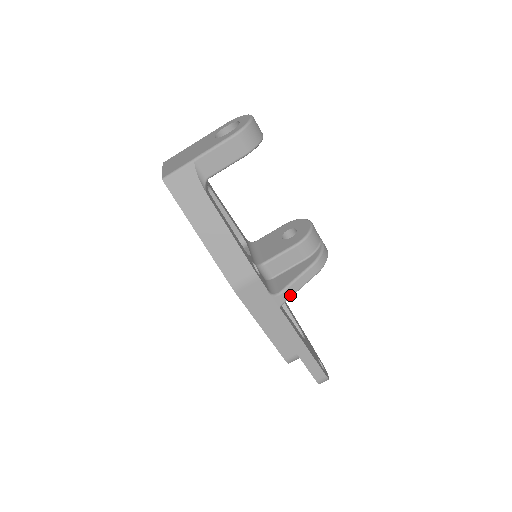
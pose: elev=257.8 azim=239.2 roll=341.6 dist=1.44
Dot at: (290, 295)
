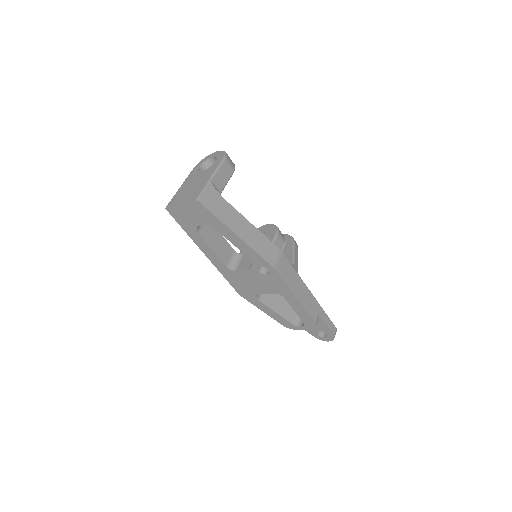
Dot at: (297, 265)
